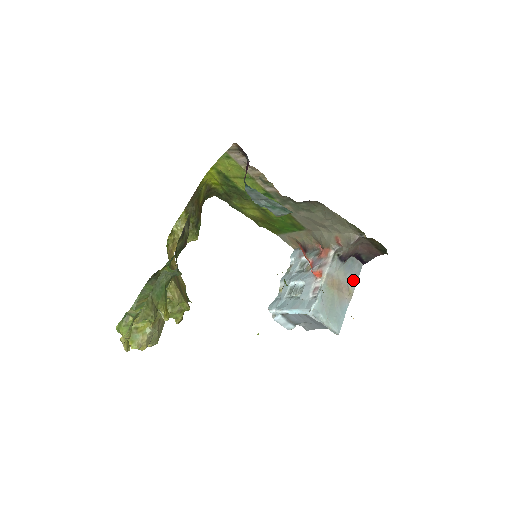
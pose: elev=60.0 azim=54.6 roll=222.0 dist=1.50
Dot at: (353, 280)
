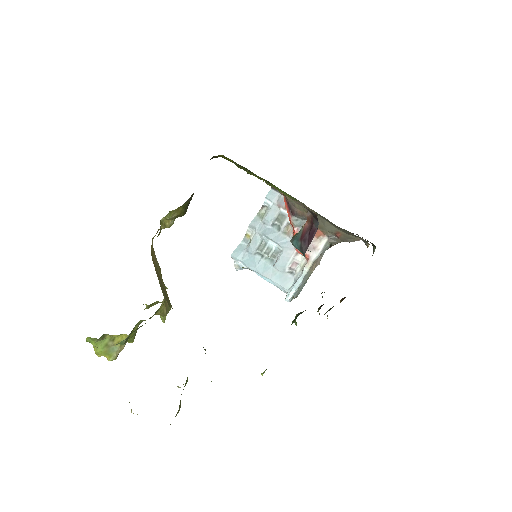
Dot at: occluded
